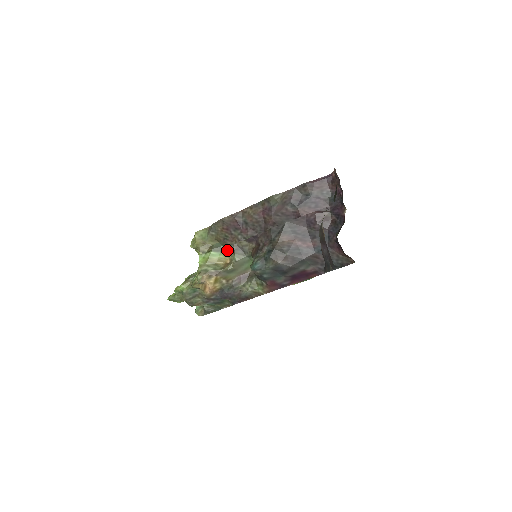
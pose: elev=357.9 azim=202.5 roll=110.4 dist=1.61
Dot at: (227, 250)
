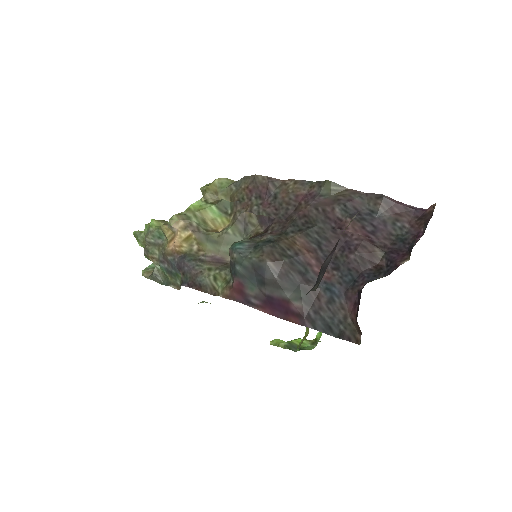
Dot at: (230, 217)
